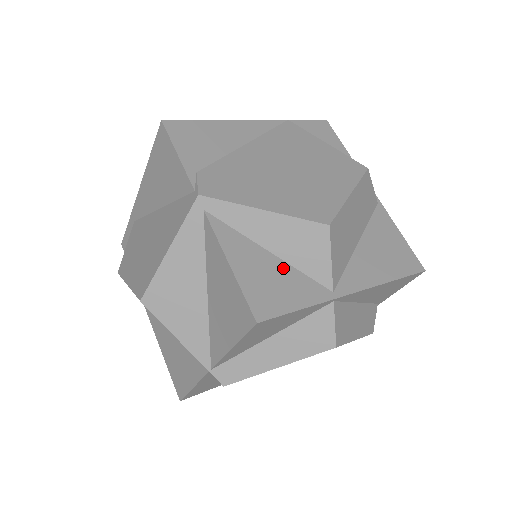
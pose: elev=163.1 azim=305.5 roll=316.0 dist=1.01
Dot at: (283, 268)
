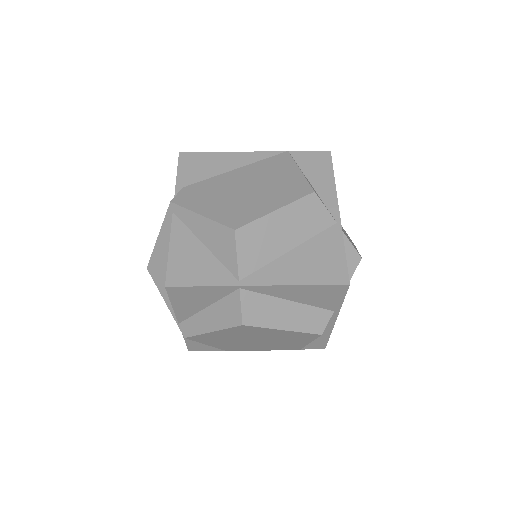
Dot at: (208, 257)
